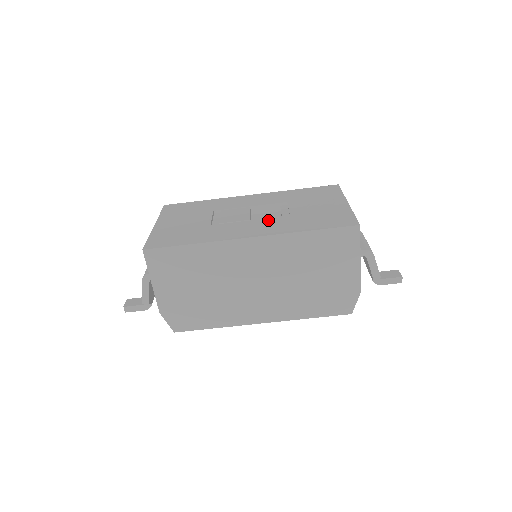
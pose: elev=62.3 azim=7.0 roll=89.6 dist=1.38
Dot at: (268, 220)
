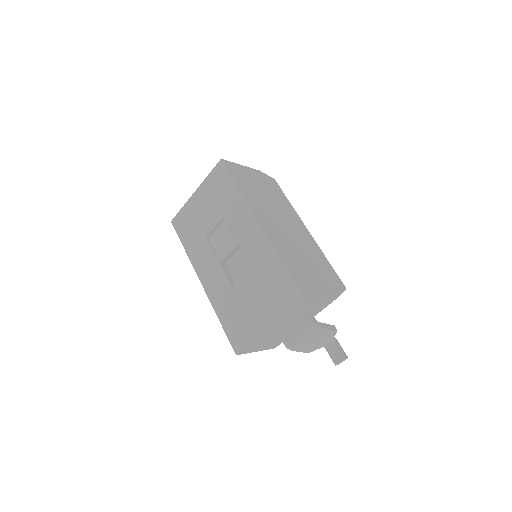
Dot at: (223, 278)
